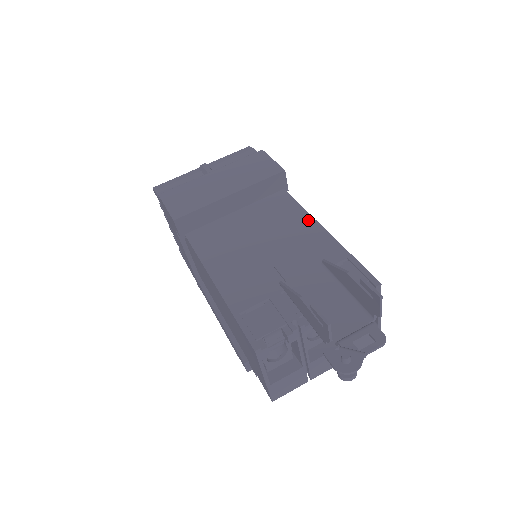
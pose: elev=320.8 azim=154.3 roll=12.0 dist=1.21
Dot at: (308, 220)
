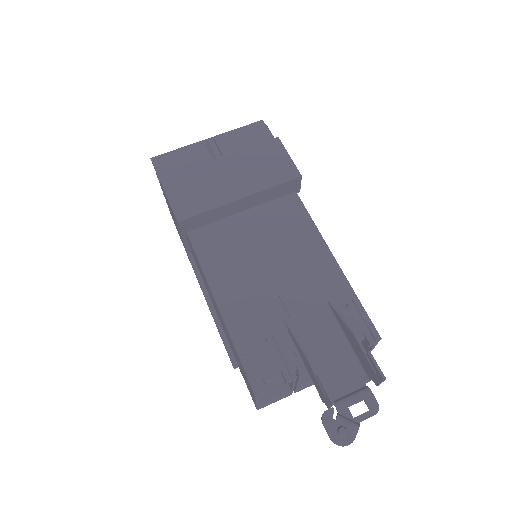
Dot at: (318, 241)
